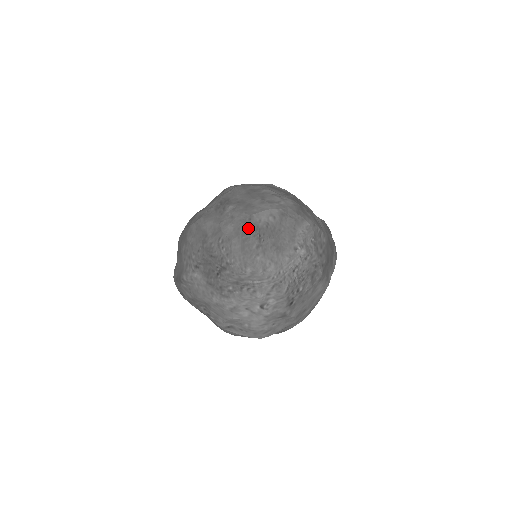
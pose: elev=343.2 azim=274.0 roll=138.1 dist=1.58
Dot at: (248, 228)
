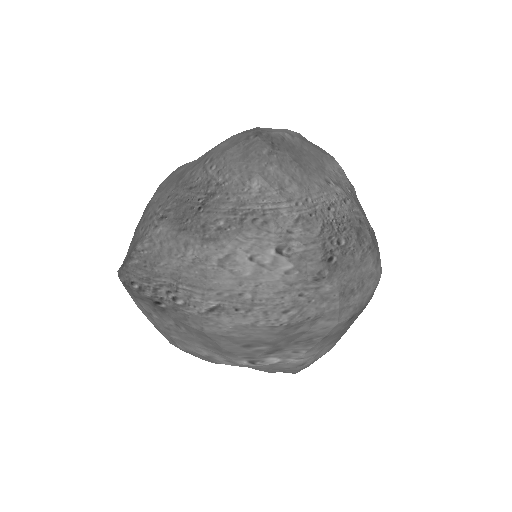
Dot at: (254, 133)
